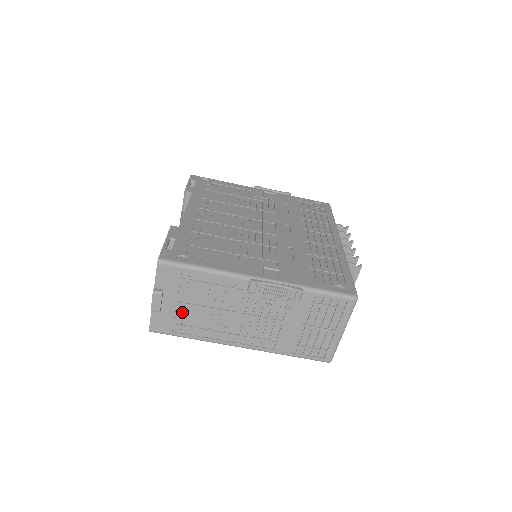
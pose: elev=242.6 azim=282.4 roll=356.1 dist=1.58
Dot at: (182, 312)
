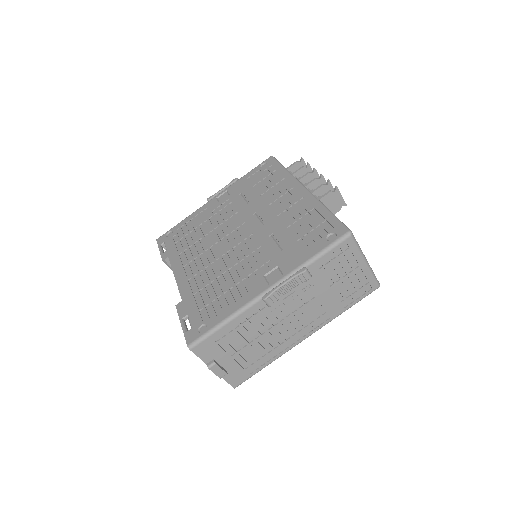
Dot at: (242, 359)
